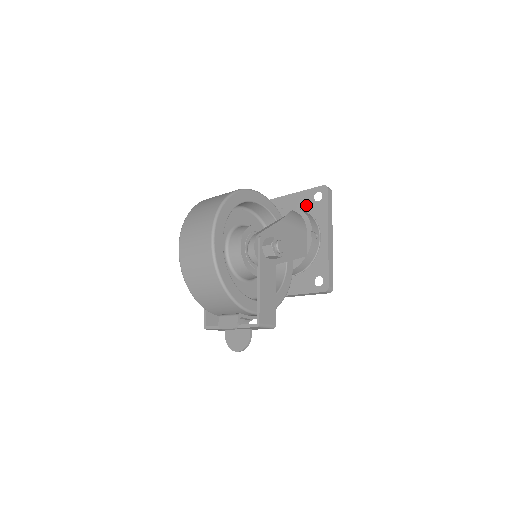
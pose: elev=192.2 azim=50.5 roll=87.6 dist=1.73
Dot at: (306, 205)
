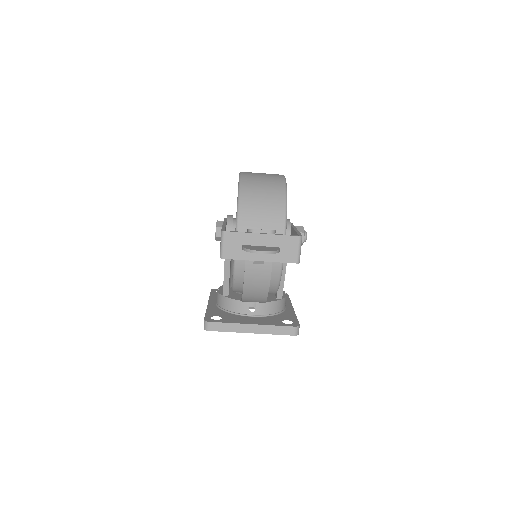
Dot at: occluded
